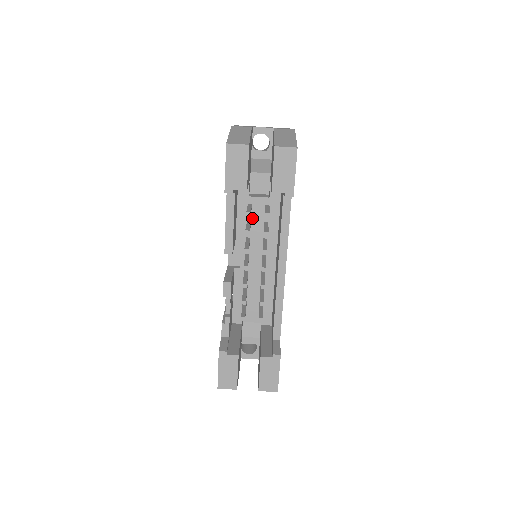
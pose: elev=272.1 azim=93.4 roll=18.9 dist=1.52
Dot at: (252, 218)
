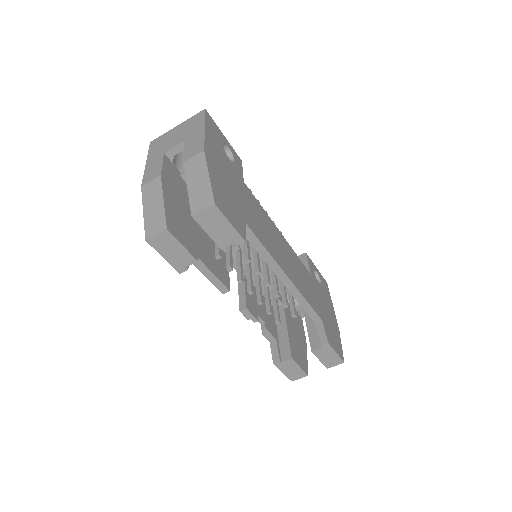
Dot at: occluded
